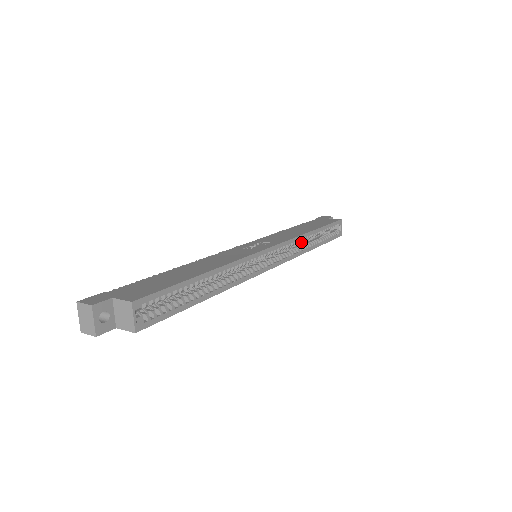
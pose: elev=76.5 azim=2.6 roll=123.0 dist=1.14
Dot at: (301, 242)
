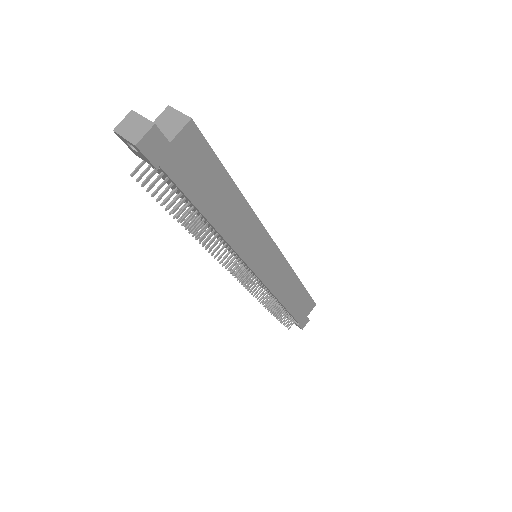
Dot at: occluded
